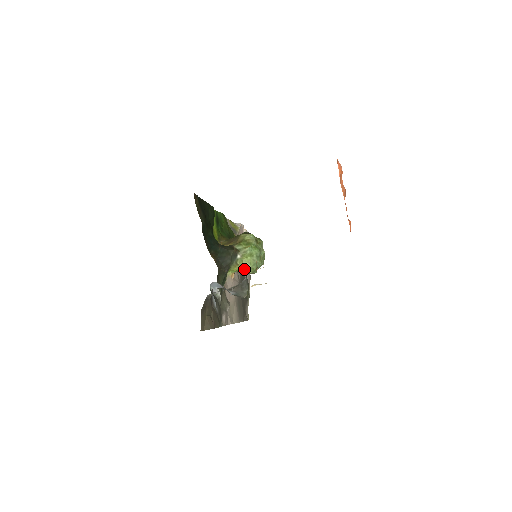
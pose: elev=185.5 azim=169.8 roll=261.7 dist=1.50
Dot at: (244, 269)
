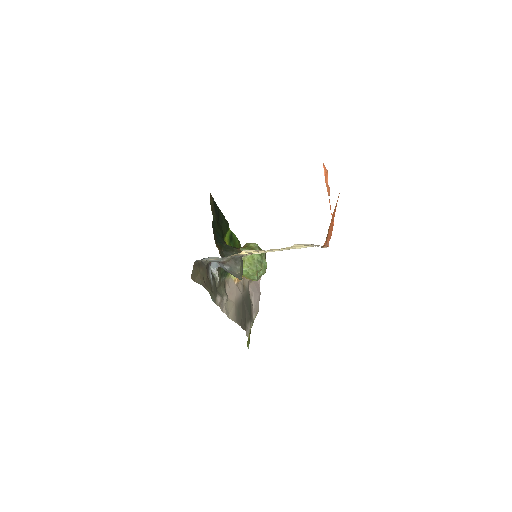
Dot at: (245, 269)
